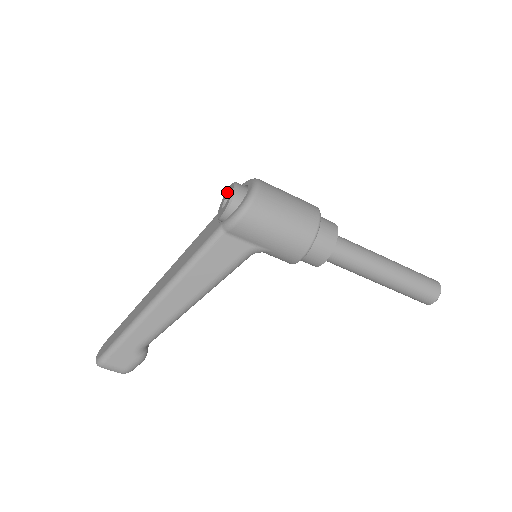
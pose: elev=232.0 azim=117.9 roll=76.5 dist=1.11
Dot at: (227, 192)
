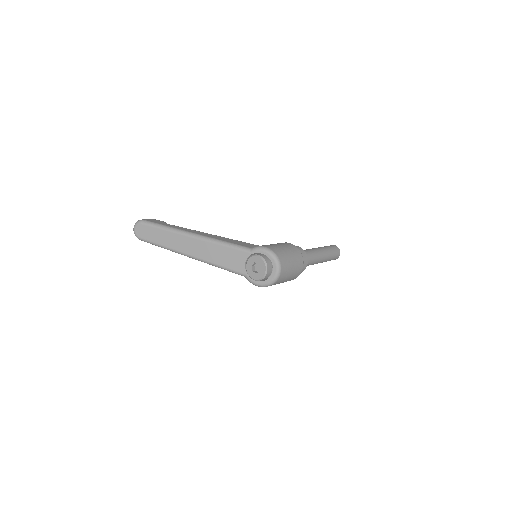
Dot at: (260, 263)
